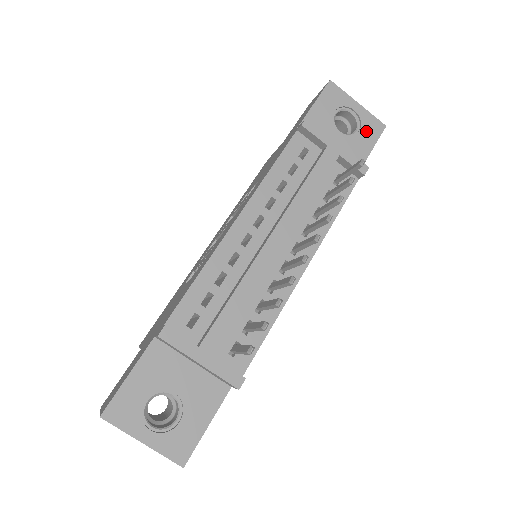
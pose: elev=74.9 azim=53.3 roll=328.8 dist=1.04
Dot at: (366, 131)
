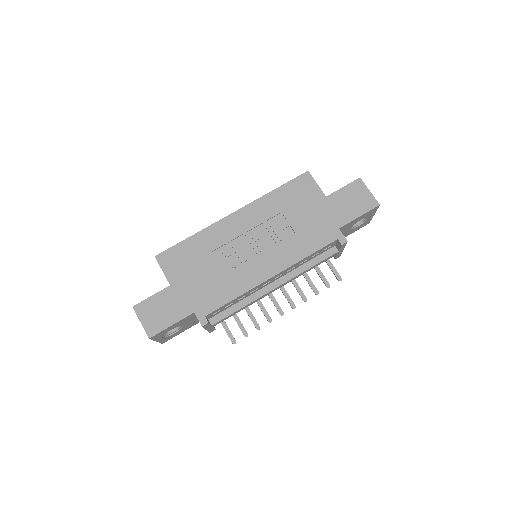
Dot at: (360, 226)
